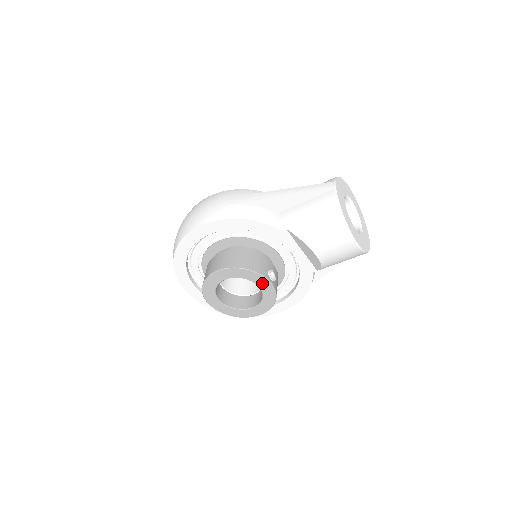
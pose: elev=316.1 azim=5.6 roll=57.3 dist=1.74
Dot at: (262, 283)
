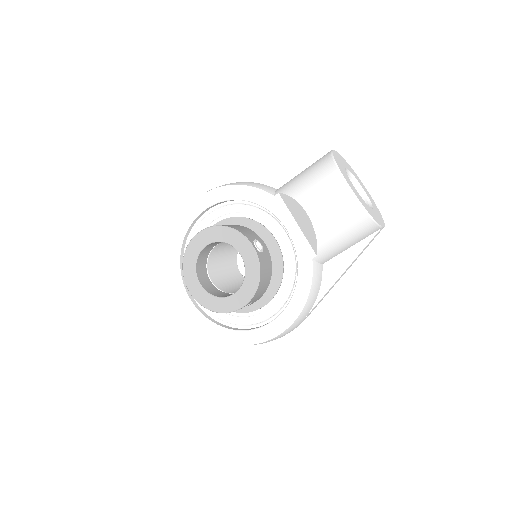
Dot at: (244, 248)
